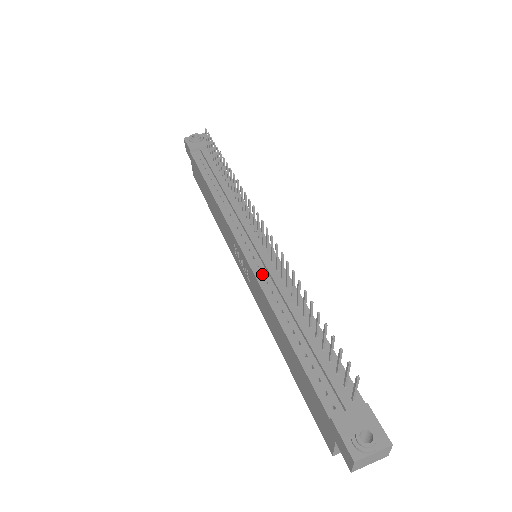
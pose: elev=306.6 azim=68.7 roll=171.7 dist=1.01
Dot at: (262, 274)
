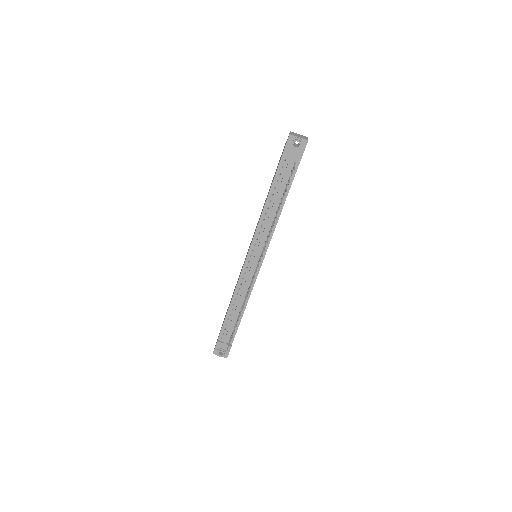
Dot at: (244, 277)
